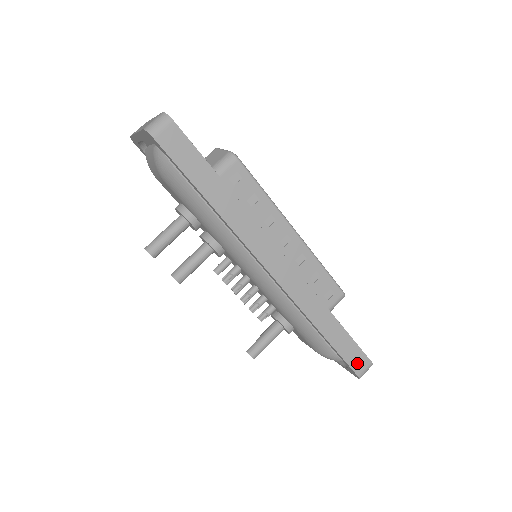
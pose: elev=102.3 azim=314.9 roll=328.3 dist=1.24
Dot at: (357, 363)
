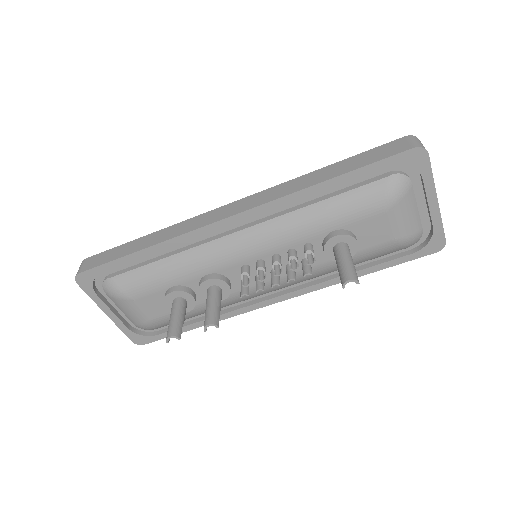
Dot at: (394, 150)
